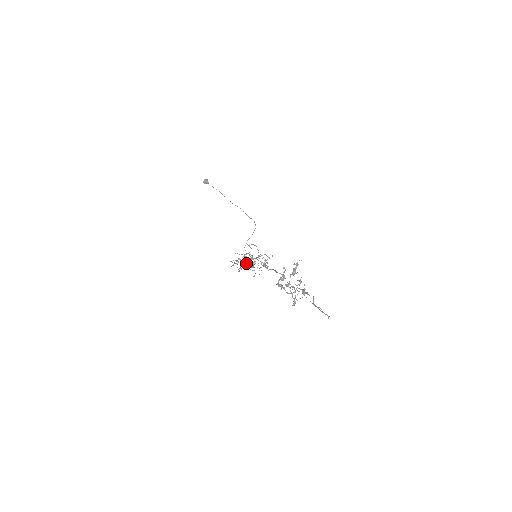
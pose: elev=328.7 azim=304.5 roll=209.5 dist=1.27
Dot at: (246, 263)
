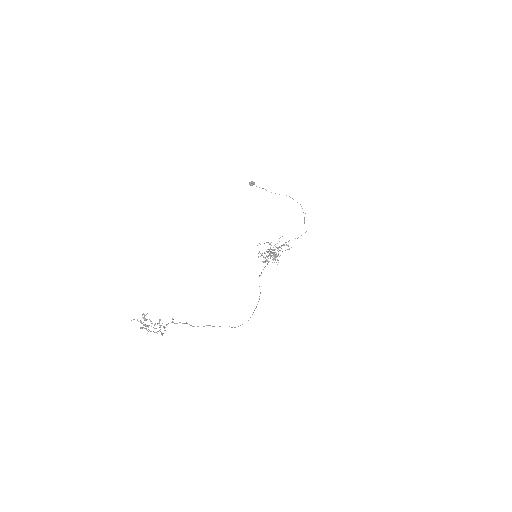
Dot at: occluded
